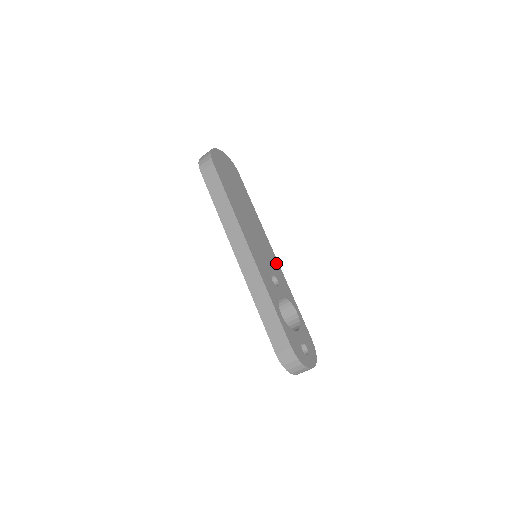
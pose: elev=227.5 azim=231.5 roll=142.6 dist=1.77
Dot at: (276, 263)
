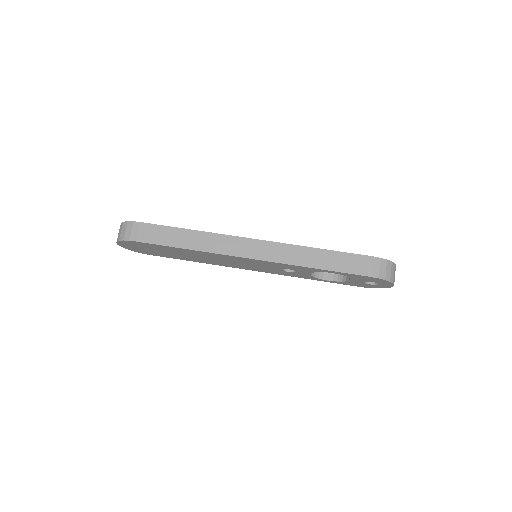
Dot at: occluded
